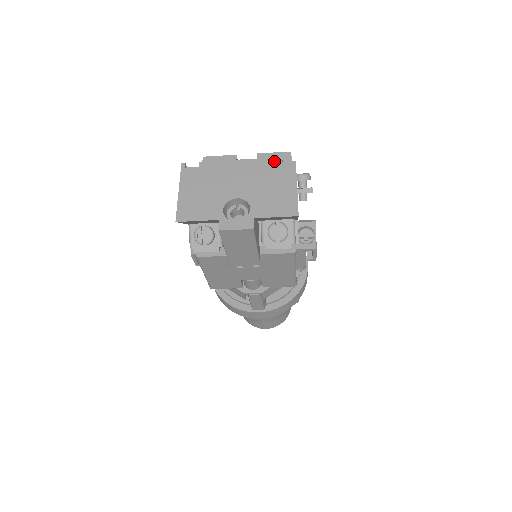
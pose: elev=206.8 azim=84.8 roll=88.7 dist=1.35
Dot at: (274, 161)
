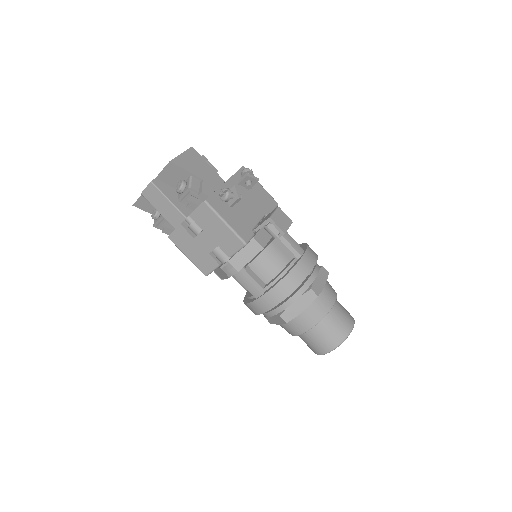
Dot at: occluded
